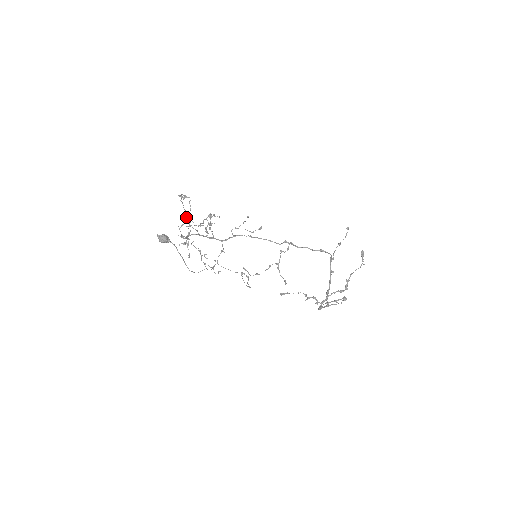
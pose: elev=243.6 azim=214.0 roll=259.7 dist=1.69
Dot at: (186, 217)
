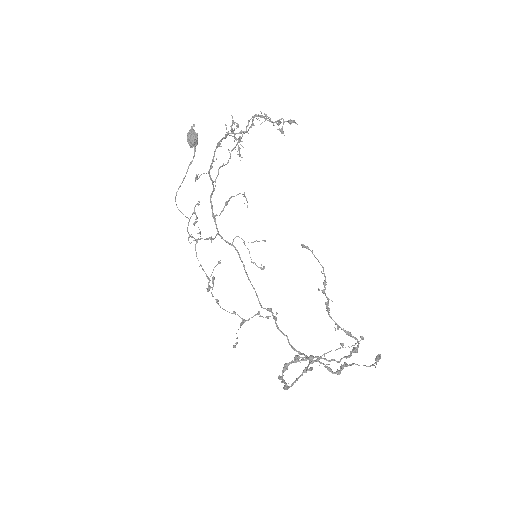
Dot at: occluded
